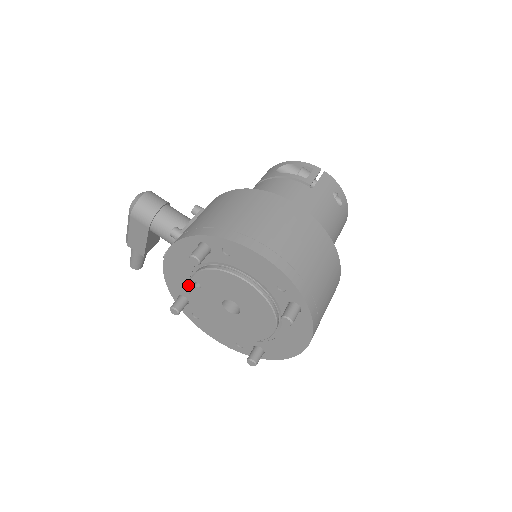
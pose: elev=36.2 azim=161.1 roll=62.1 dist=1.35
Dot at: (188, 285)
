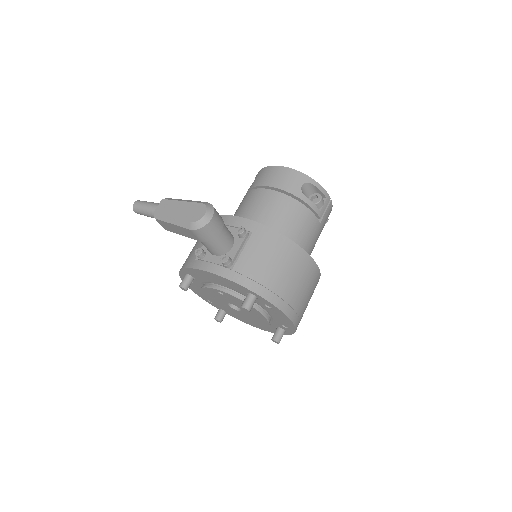
Dot at: (207, 281)
